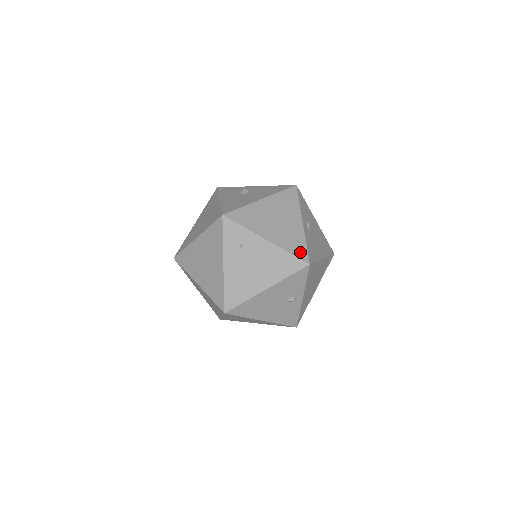
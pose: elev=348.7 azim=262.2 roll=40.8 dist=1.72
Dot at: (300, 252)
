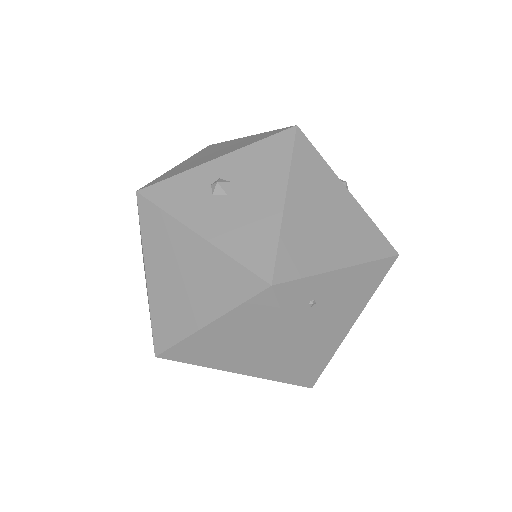
Dot at: (381, 247)
